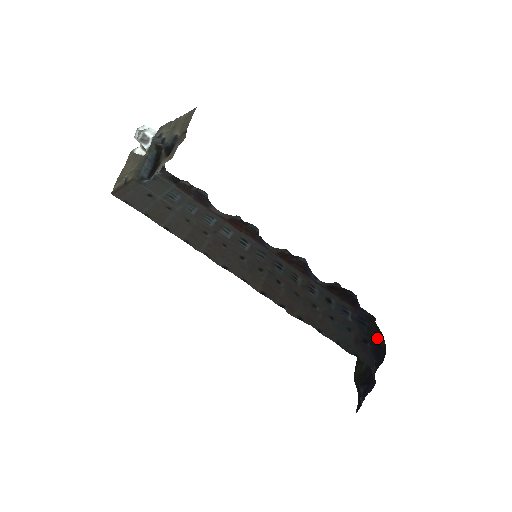
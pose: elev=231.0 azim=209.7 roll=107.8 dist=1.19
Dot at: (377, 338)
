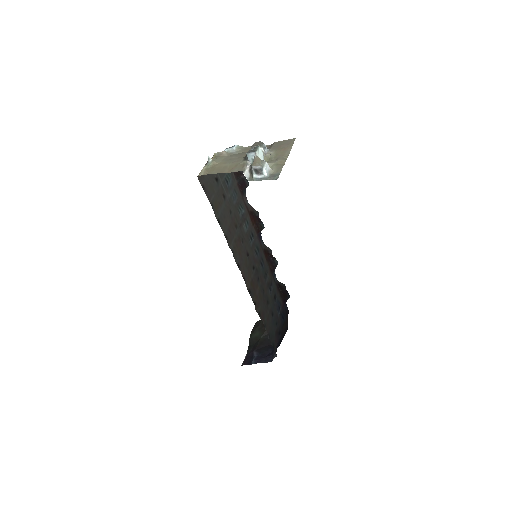
Dot at: (285, 330)
